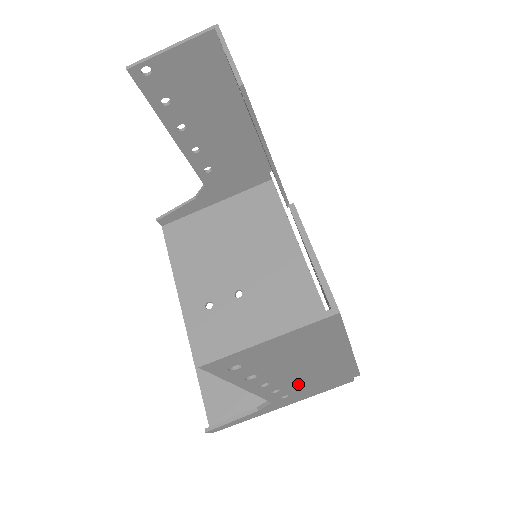
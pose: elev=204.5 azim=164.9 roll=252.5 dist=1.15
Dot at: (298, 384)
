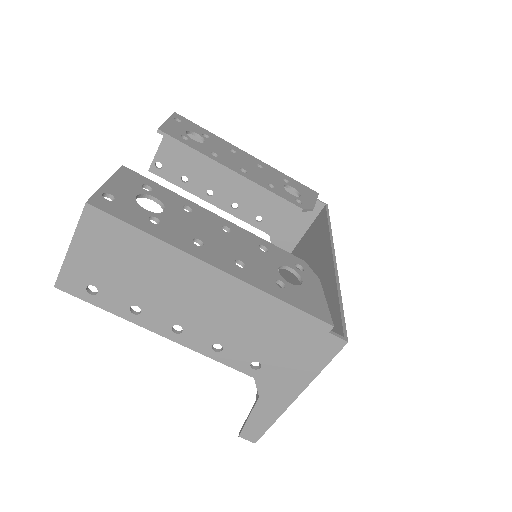
Dot at: (234, 336)
